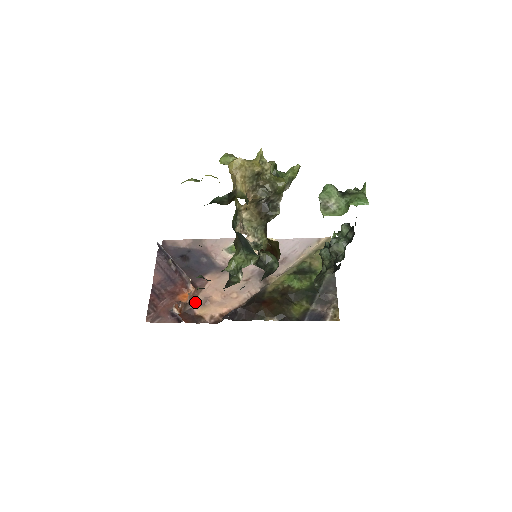
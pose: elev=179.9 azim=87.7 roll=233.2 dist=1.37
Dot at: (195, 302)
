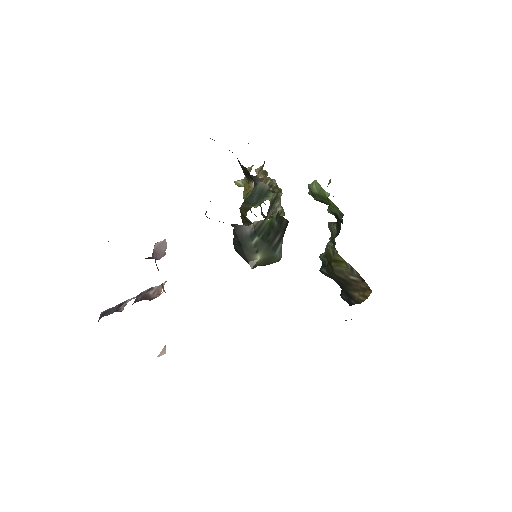
Dot at: occluded
